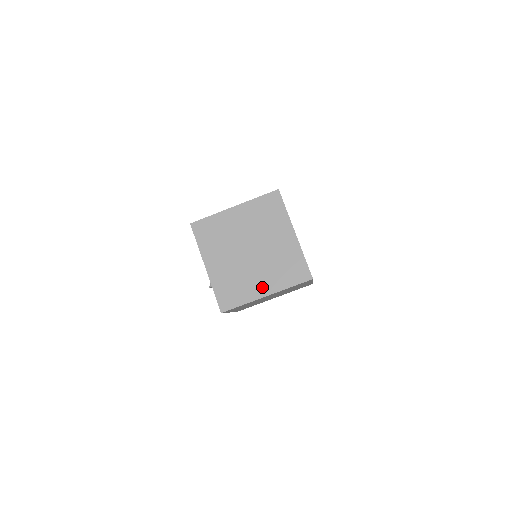
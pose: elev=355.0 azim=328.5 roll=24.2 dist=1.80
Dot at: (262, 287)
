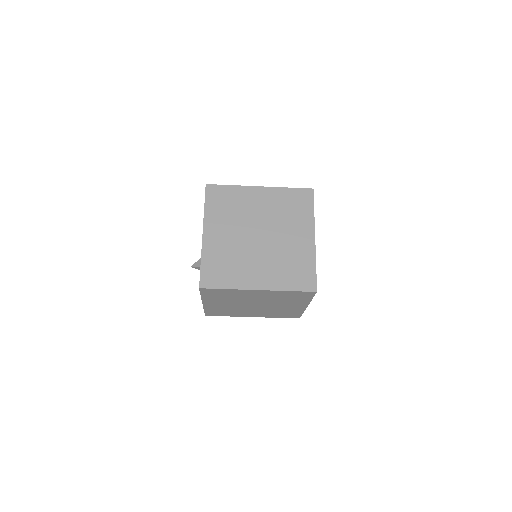
Dot at: (257, 278)
